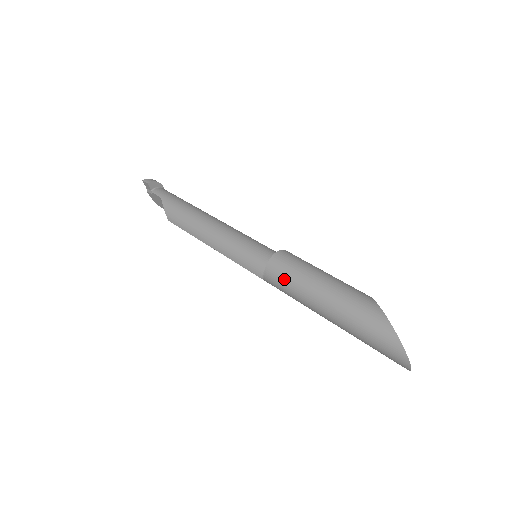
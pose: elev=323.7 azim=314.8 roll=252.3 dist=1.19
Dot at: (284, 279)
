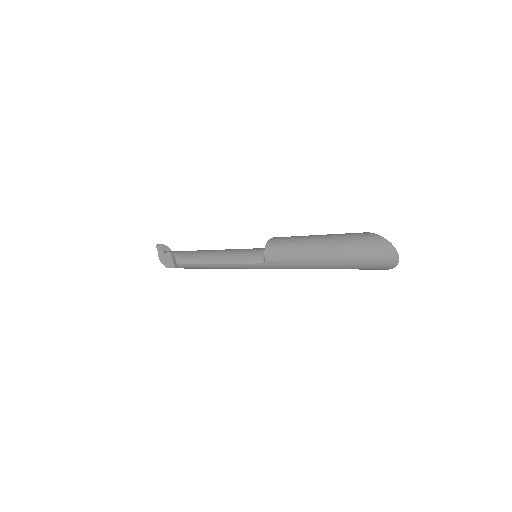
Dot at: (282, 246)
